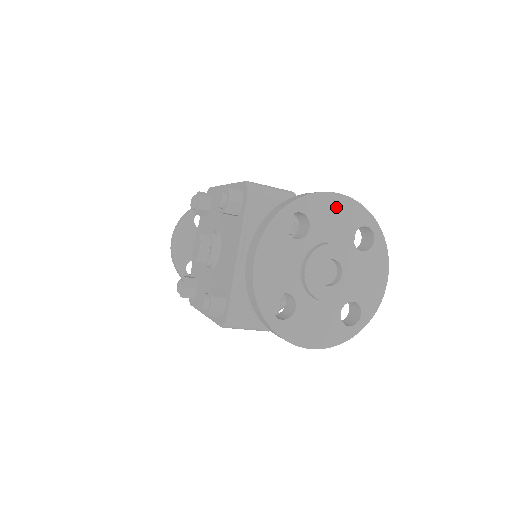
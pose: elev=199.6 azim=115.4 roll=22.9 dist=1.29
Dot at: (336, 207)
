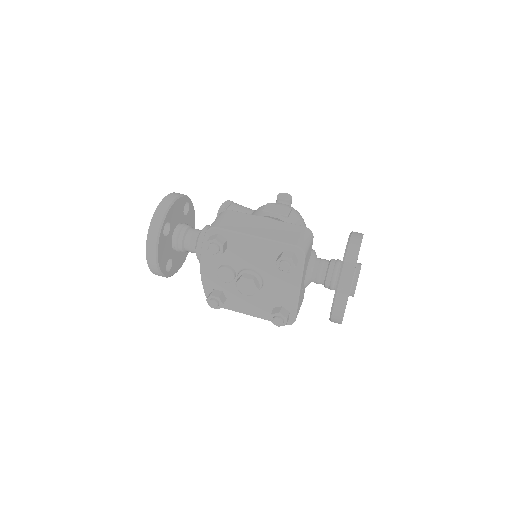
Dot at: occluded
